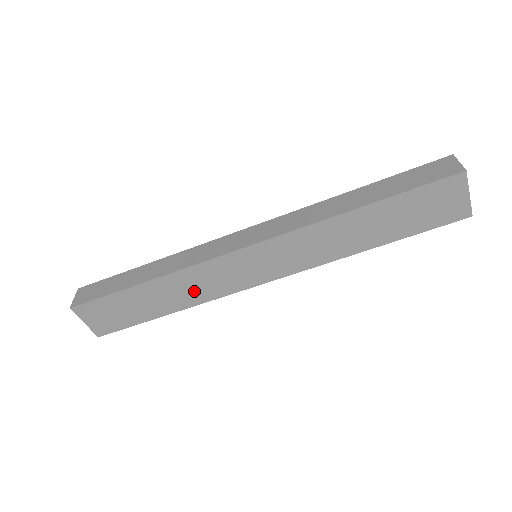
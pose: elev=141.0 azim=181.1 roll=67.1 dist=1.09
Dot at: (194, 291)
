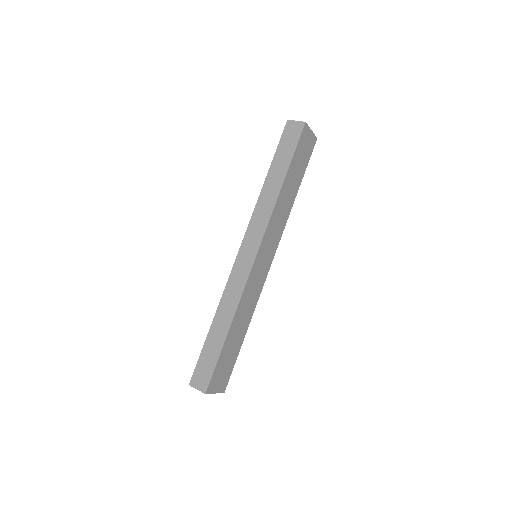
Dot at: (249, 306)
